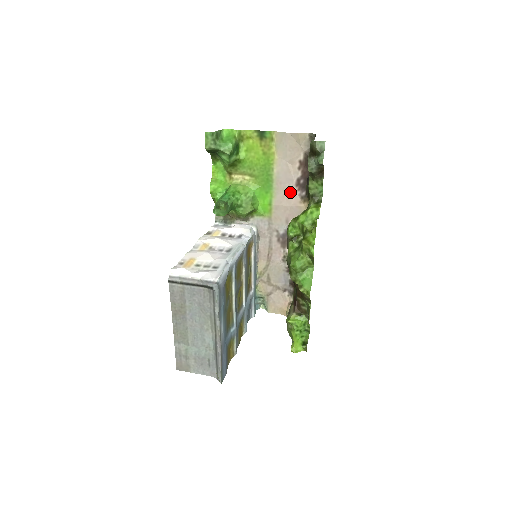
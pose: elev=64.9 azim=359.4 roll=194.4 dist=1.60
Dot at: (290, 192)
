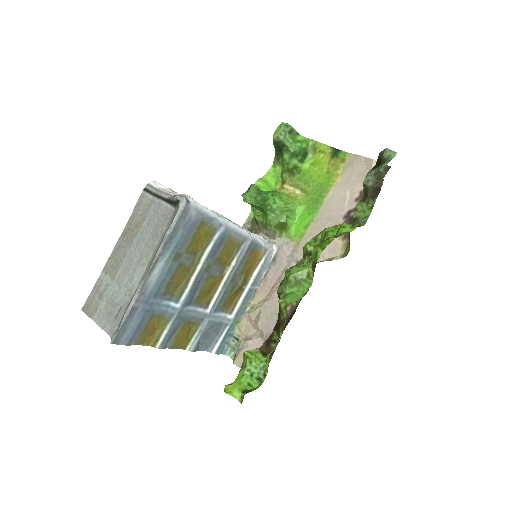
Dot at: (334, 222)
